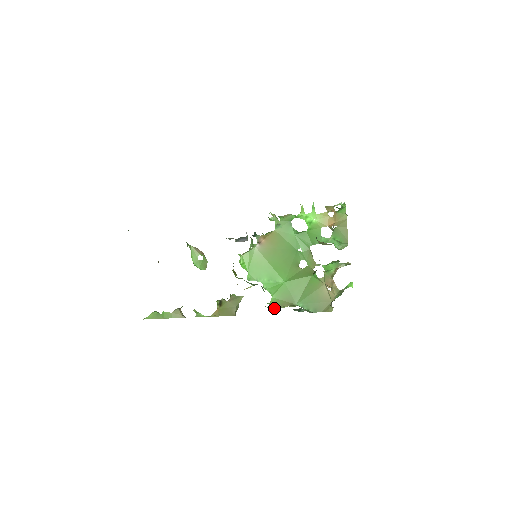
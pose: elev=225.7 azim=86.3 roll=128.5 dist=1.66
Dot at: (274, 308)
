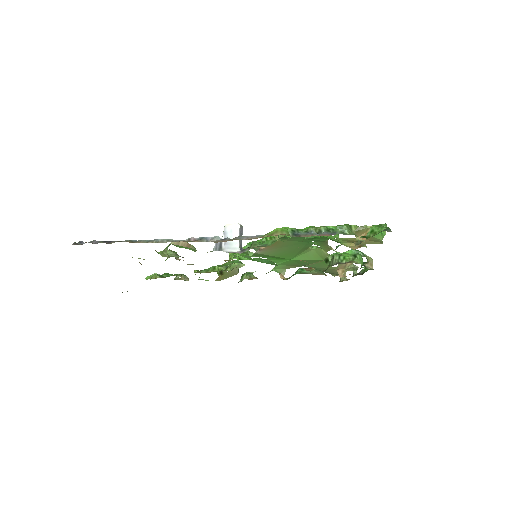
Dot at: (279, 274)
